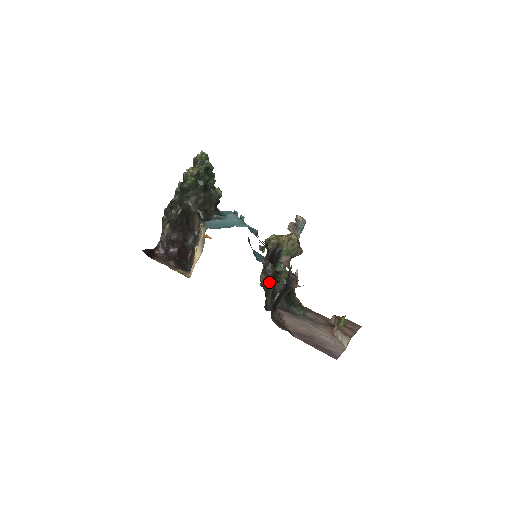
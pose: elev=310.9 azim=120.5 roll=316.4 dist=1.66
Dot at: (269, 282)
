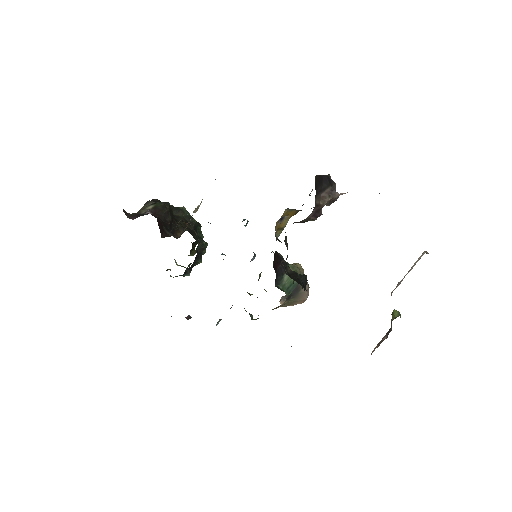
Dot at: occluded
